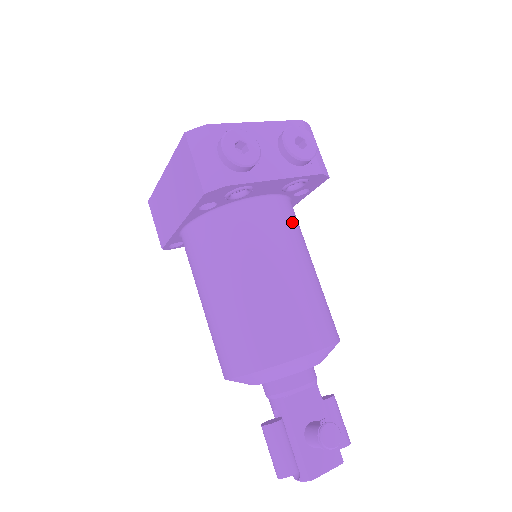
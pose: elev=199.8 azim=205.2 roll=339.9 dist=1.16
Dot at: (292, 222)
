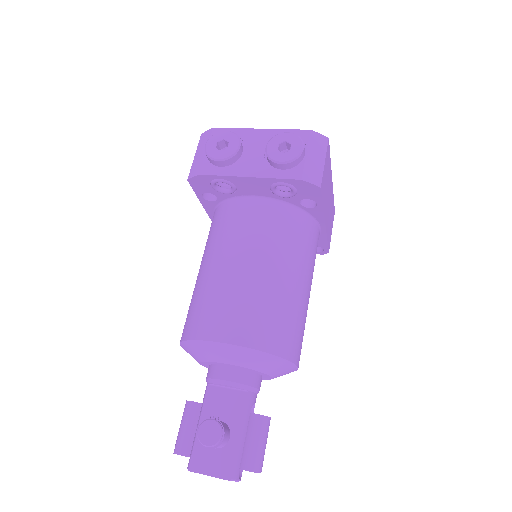
Dot at: (280, 227)
